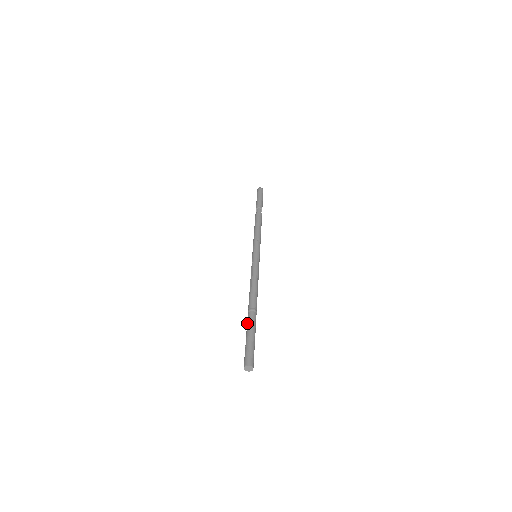
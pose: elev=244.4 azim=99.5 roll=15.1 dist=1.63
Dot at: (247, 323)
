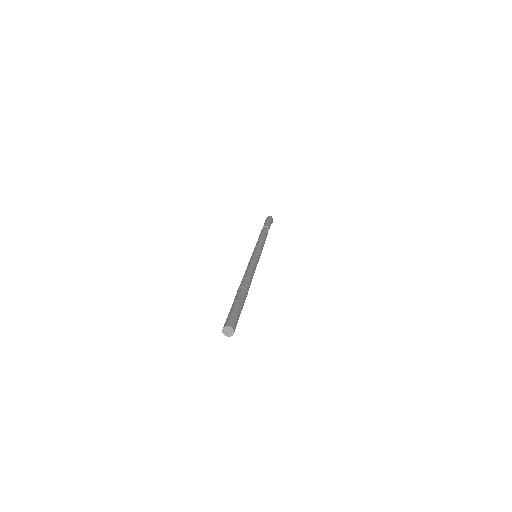
Dot at: occluded
